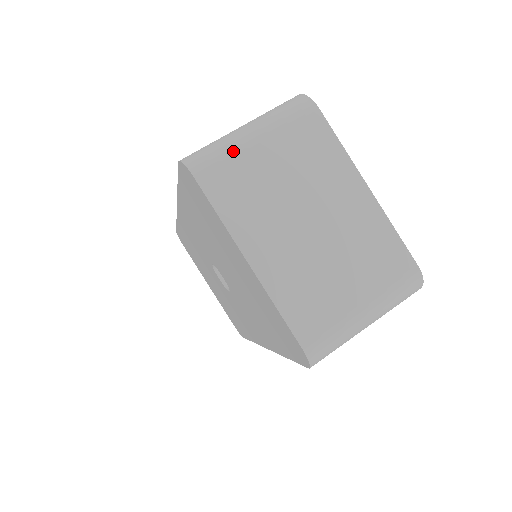
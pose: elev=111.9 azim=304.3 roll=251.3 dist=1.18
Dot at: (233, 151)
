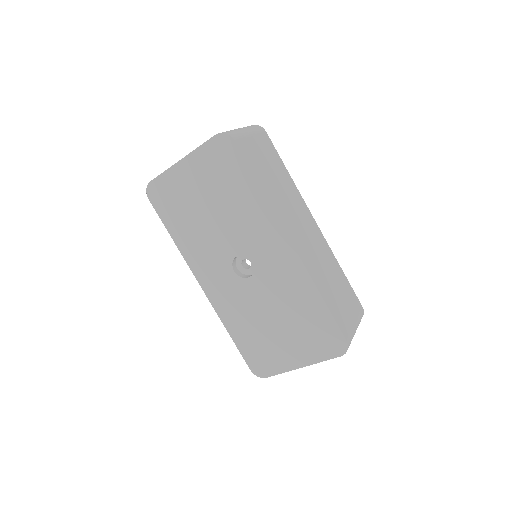
Dot at: occluded
